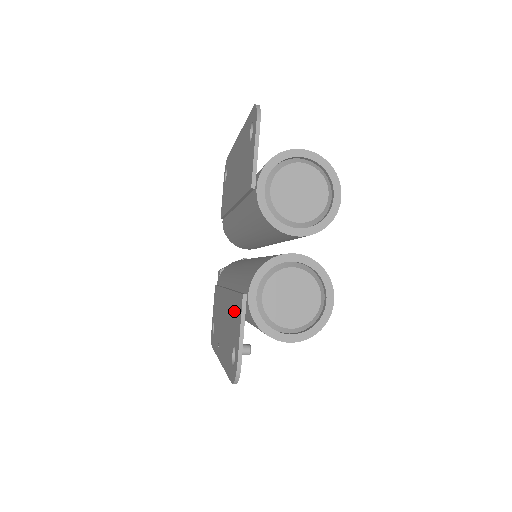
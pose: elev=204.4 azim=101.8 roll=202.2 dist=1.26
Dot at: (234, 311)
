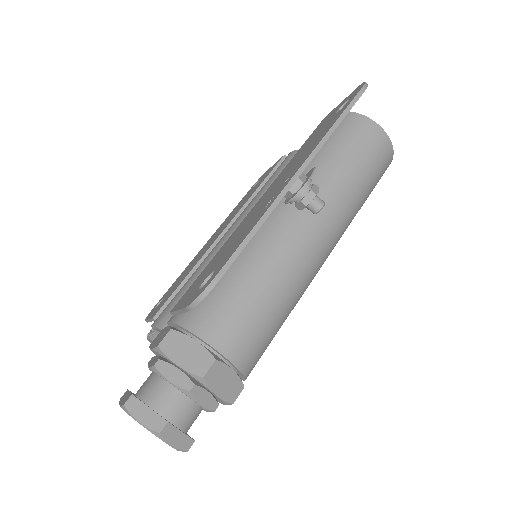
Dot at: (311, 137)
